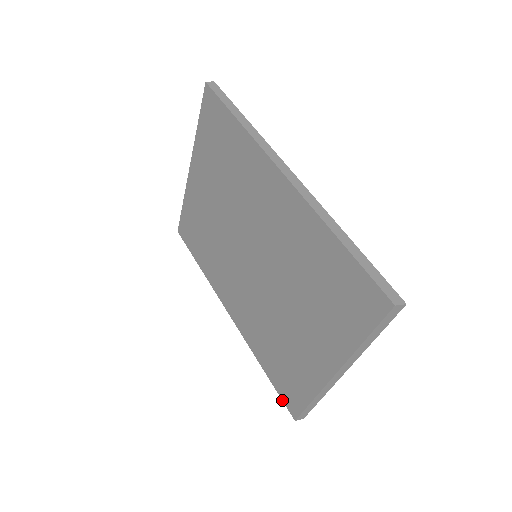
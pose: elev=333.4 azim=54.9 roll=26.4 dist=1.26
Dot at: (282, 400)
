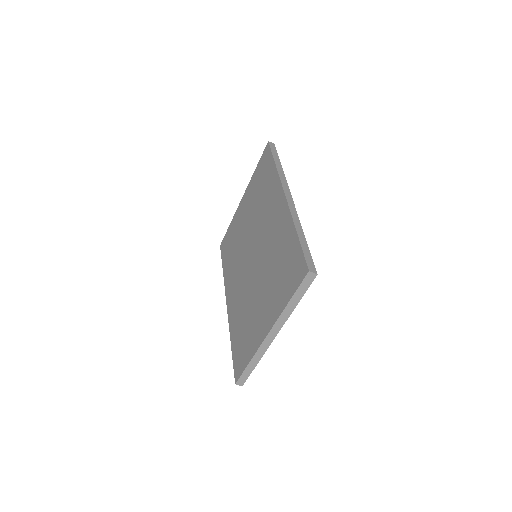
Dot at: (233, 368)
